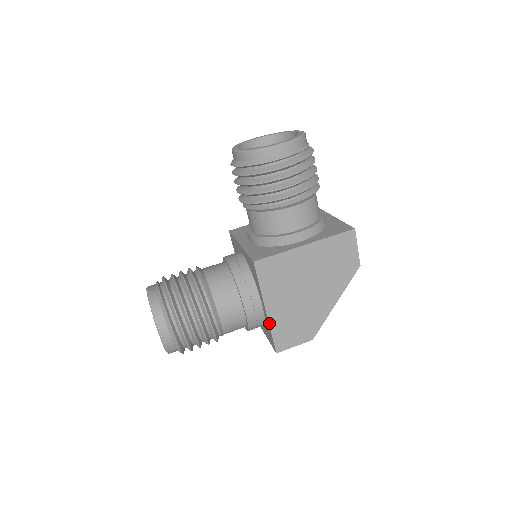
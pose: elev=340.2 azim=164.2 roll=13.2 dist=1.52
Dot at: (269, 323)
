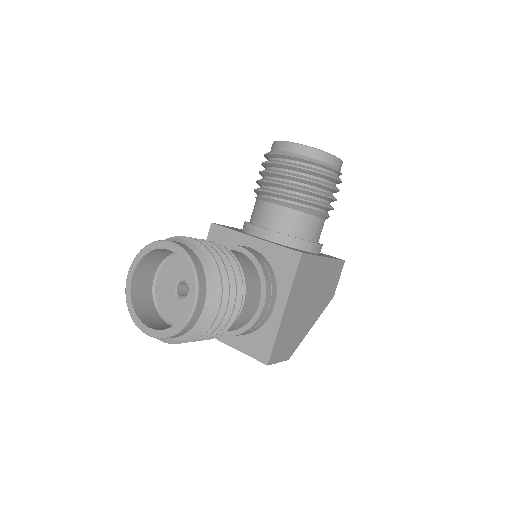
Dot at: (279, 327)
